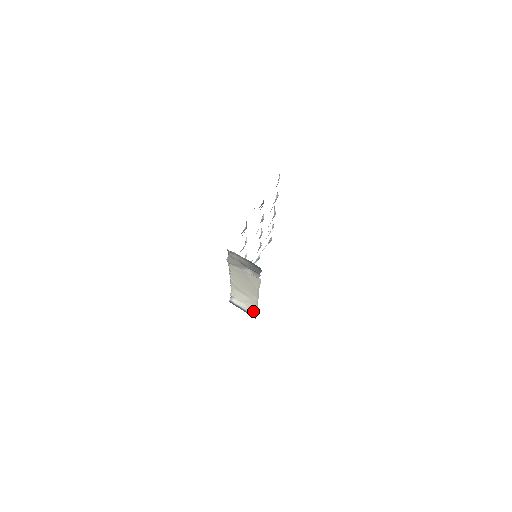
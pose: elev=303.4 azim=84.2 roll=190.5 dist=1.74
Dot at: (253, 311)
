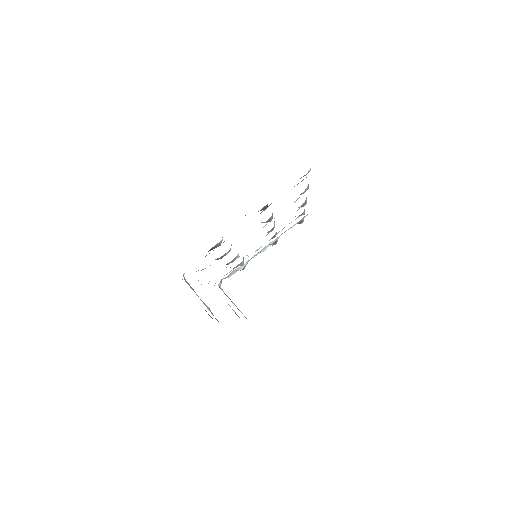
Dot at: (241, 312)
